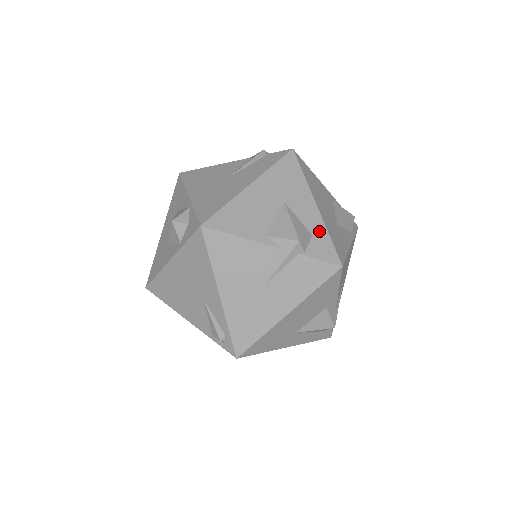
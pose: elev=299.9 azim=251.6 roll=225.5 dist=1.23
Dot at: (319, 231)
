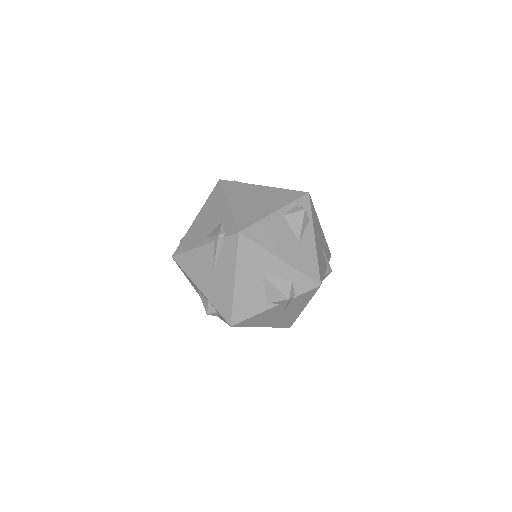
Dot at: (294, 276)
